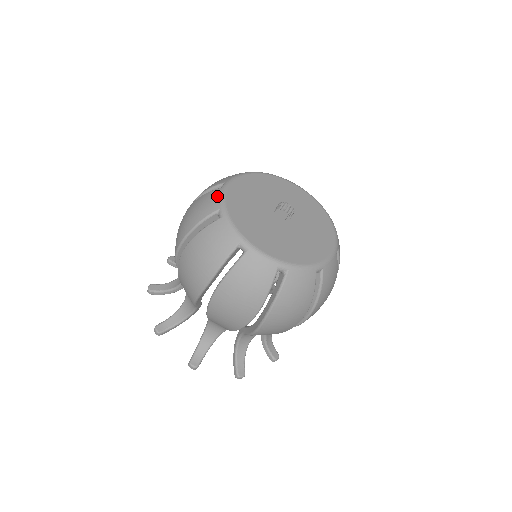
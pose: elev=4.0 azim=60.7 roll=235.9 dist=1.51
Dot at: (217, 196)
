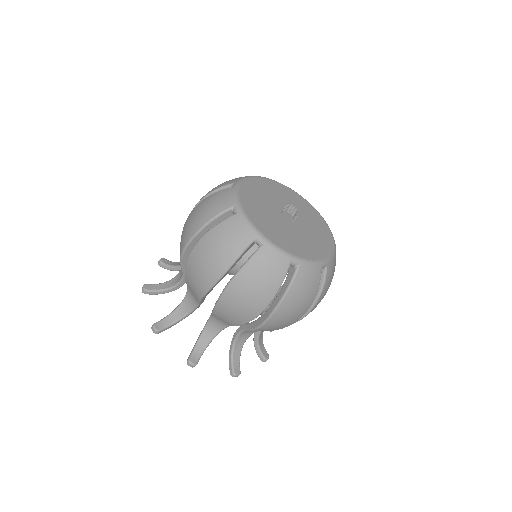
Dot at: (242, 224)
